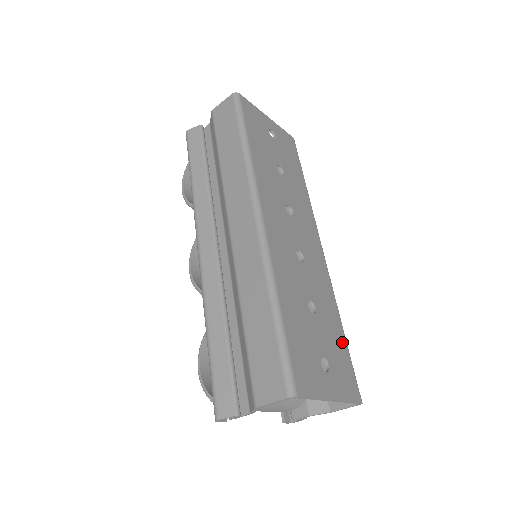
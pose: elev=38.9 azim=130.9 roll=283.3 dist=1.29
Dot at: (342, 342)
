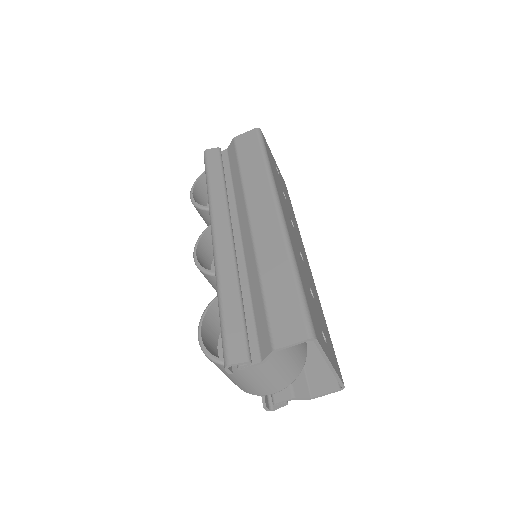
Dot at: (329, 335)
